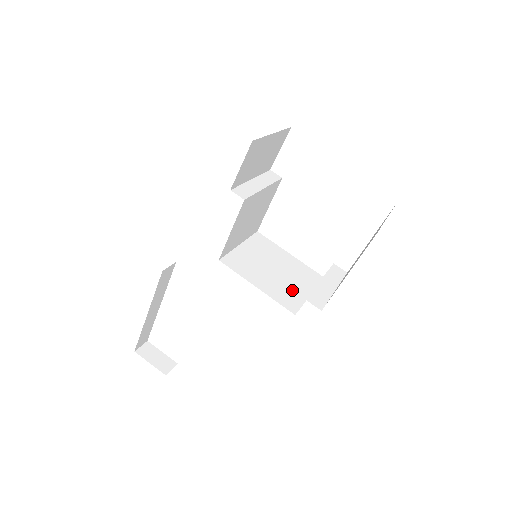
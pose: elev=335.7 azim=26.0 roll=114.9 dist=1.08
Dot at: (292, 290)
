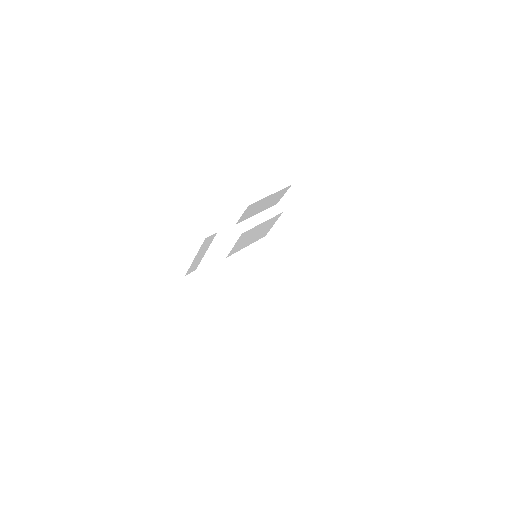
Dot at: (268, 287)
